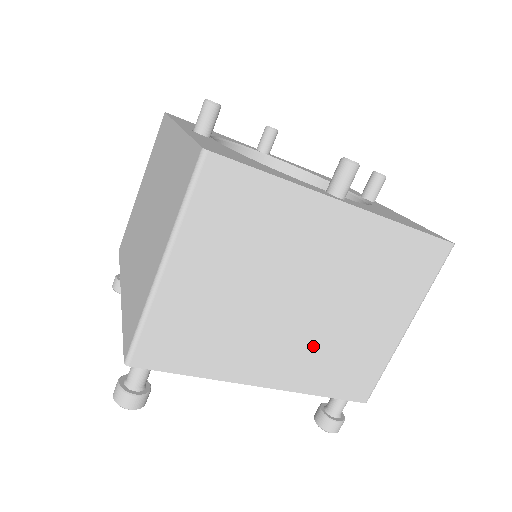
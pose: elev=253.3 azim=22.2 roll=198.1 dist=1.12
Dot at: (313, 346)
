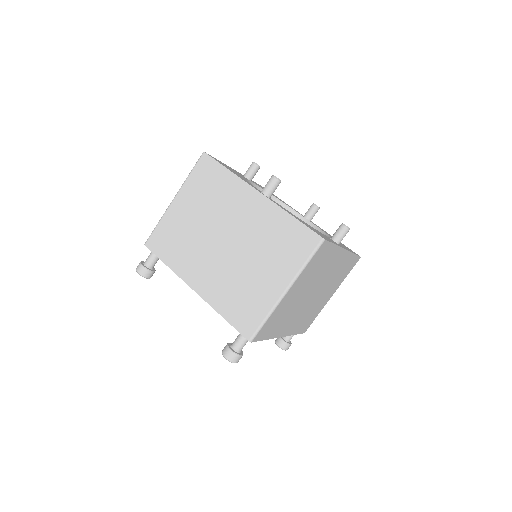
Dot at: (305, 313)
